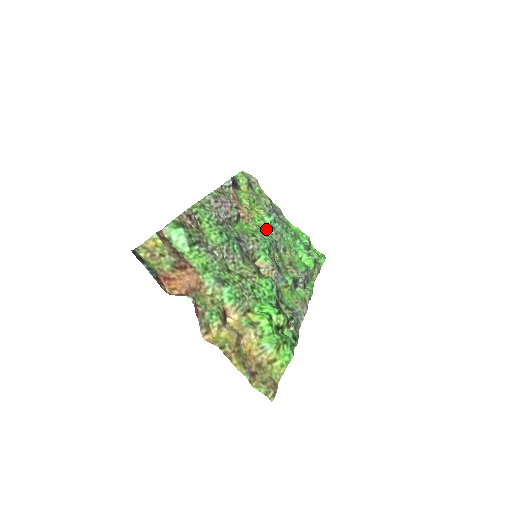
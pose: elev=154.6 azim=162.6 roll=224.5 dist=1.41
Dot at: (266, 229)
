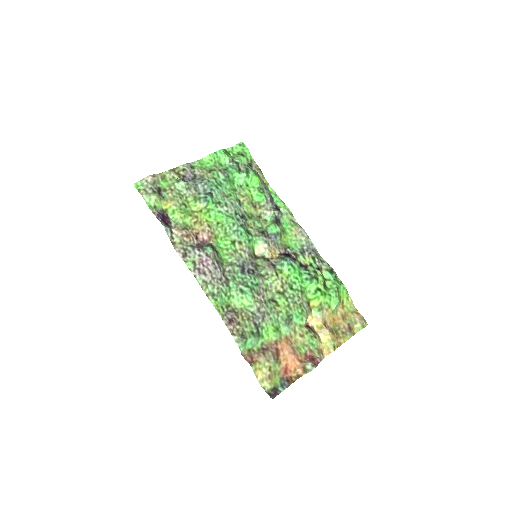
Dot at: (221, 215)
